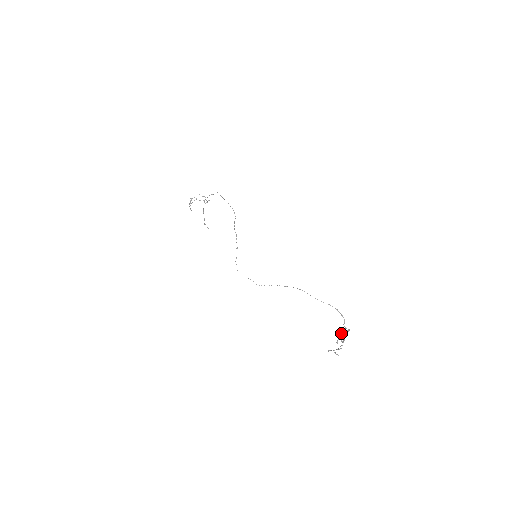
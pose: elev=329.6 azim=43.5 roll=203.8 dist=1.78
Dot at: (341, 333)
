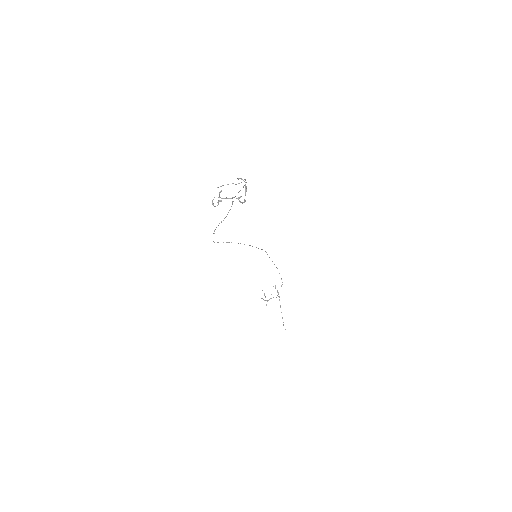
Dot at: occluded
